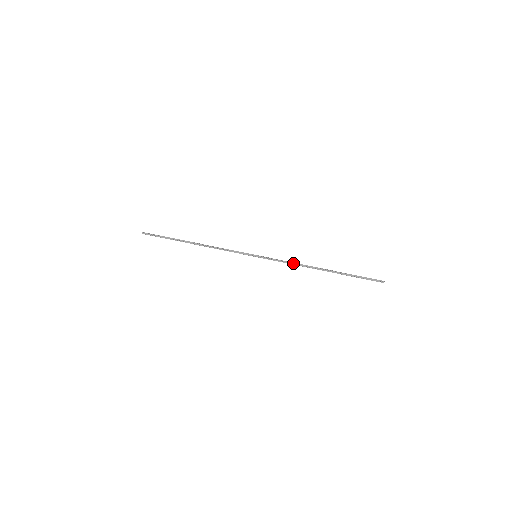
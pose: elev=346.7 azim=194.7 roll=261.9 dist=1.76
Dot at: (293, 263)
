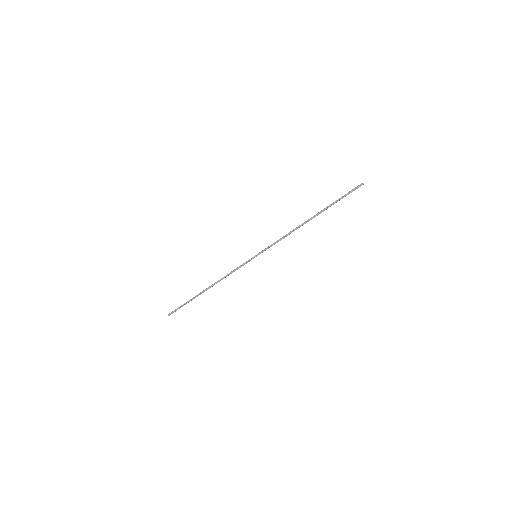
Dot at: (285, 235)
